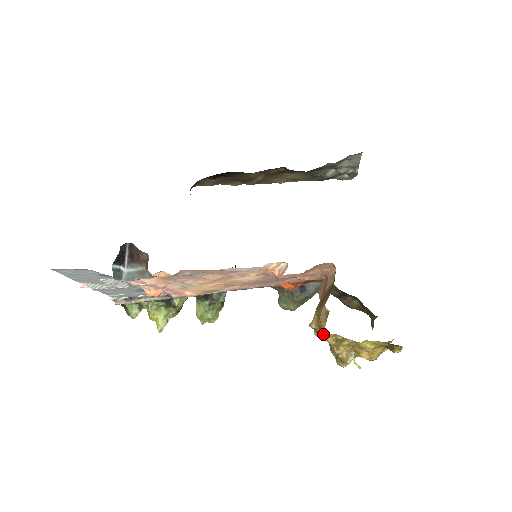
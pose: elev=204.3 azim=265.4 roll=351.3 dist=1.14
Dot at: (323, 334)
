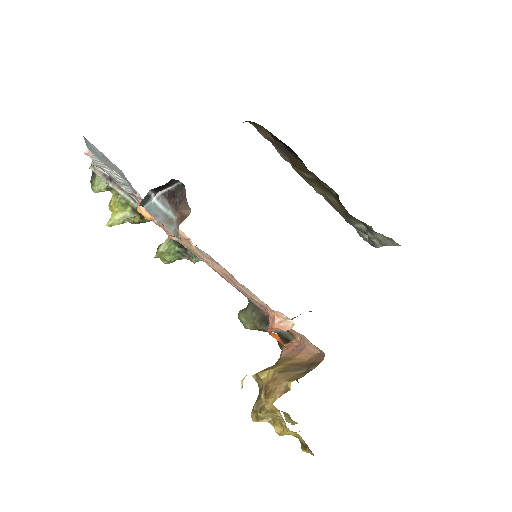
Dot at: (269, 400)
